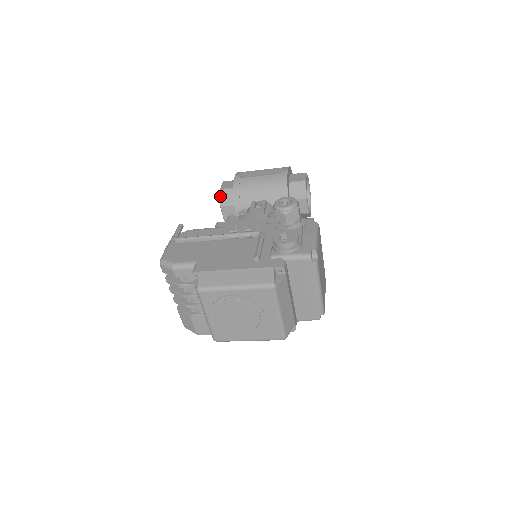
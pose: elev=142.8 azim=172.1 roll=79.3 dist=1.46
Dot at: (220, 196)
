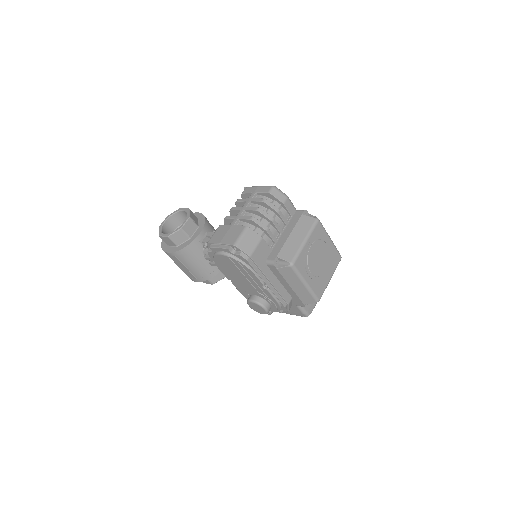
Dot at: (190, 212)
